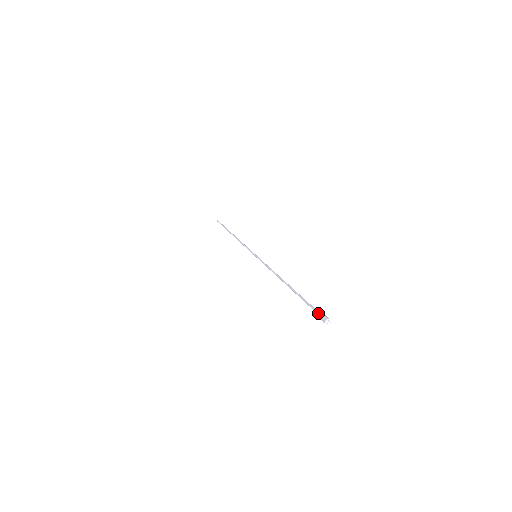
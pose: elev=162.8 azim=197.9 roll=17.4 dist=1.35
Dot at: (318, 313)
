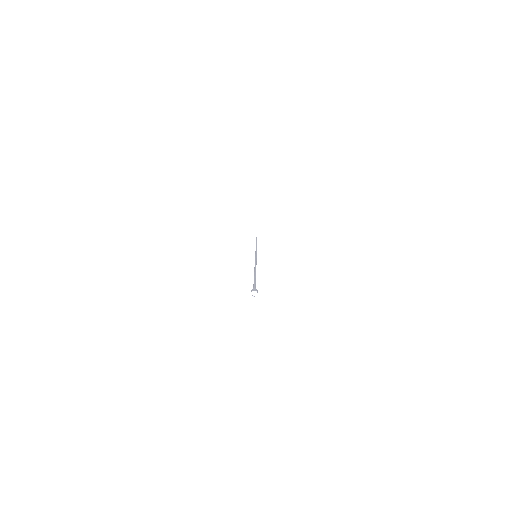
Dot at: occluded
